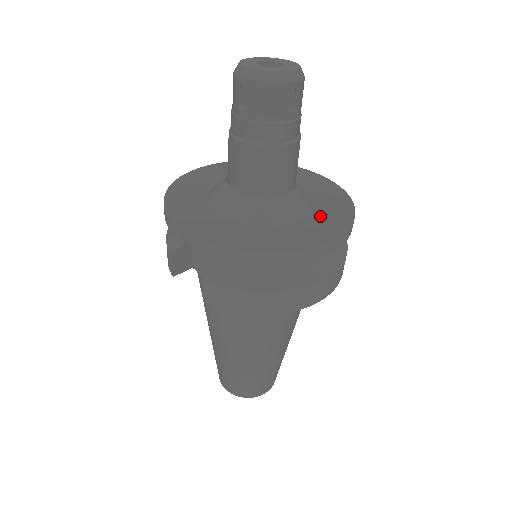
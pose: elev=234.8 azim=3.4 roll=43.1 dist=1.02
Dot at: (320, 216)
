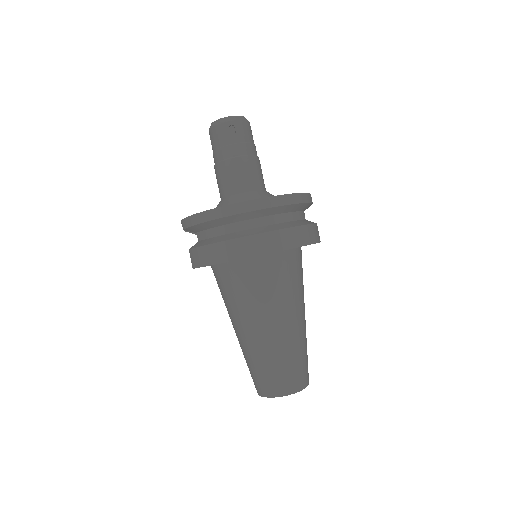
Dot at: occluded
